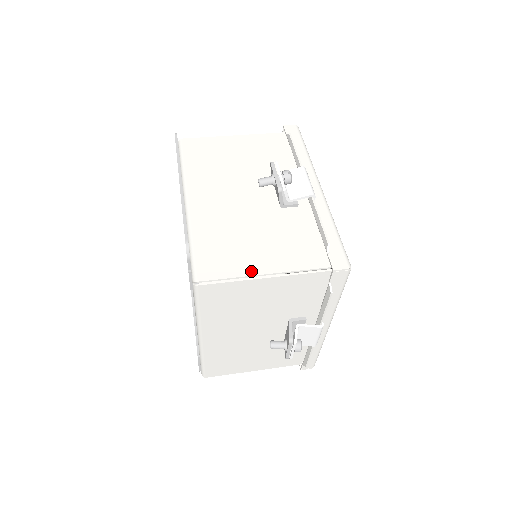
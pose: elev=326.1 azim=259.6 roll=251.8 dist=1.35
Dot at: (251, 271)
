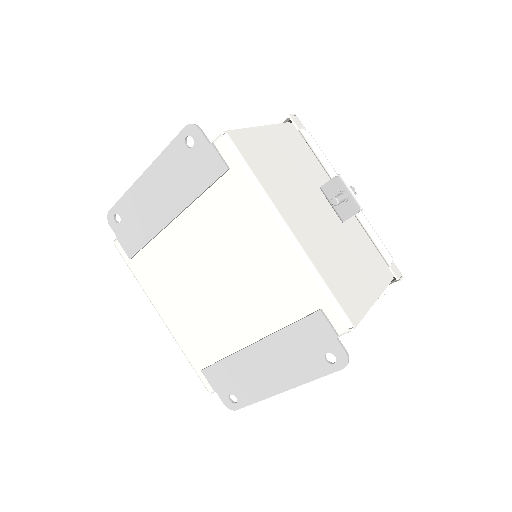
Dot at: occluded
